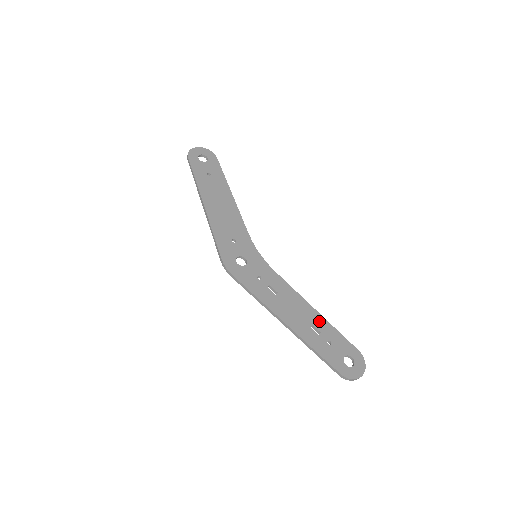
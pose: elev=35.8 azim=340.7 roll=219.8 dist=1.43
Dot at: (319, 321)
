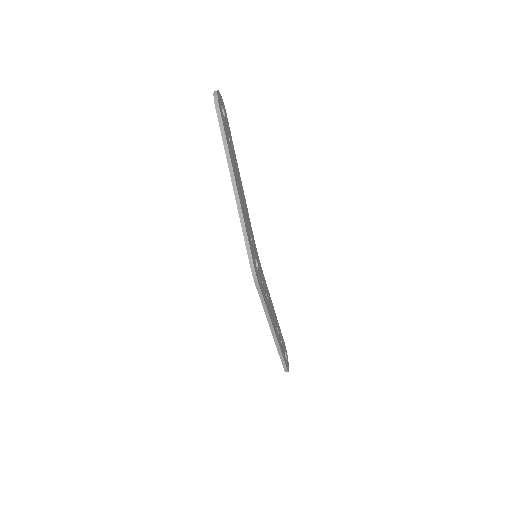
Dot at: (277, 323)
